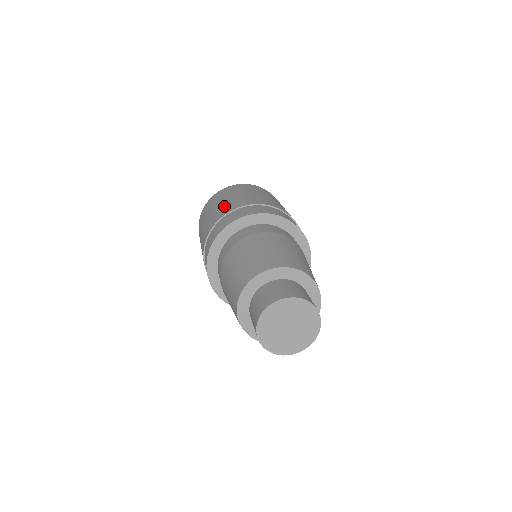
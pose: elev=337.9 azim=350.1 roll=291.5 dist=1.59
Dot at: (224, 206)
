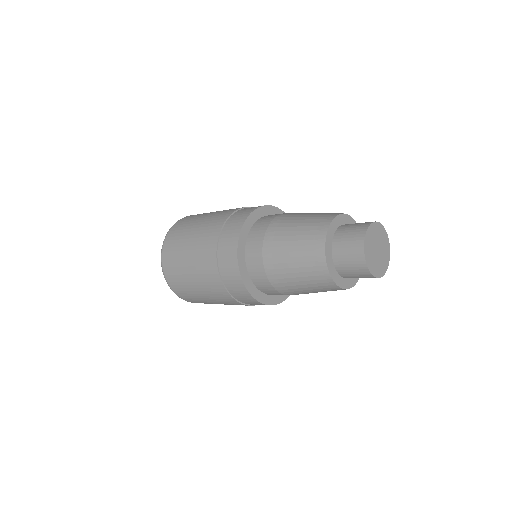
Dot at: (202, 236)
